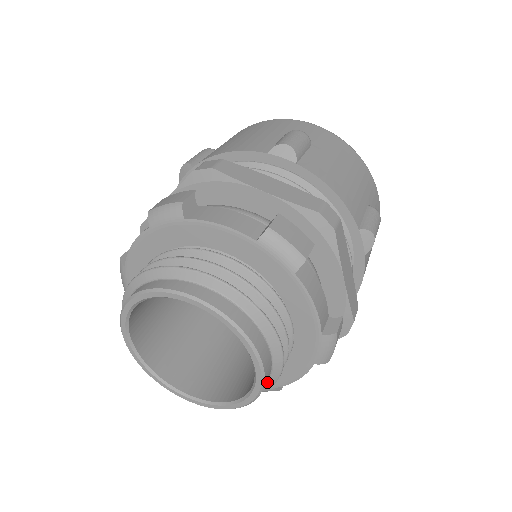
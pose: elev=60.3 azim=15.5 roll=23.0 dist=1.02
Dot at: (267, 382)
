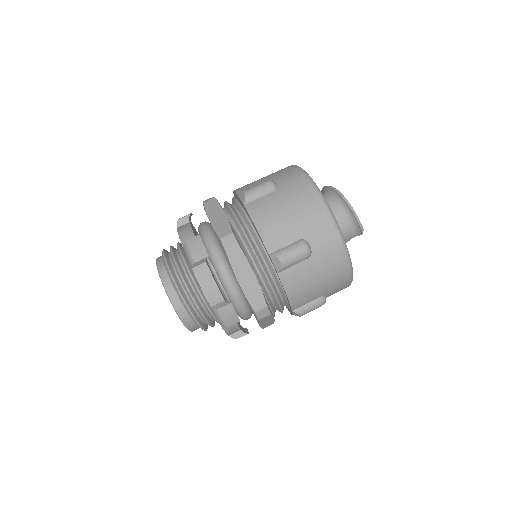
Dot at: occluded
